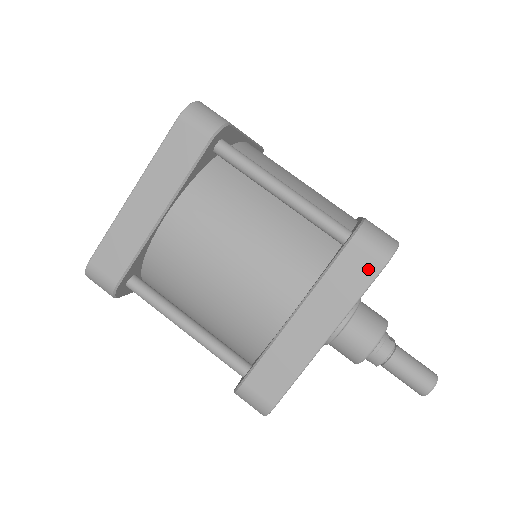
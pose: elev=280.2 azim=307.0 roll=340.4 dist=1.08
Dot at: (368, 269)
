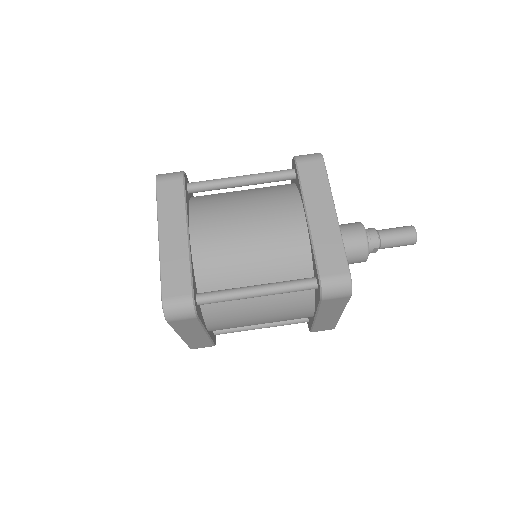
Dot at: (318, 167)
